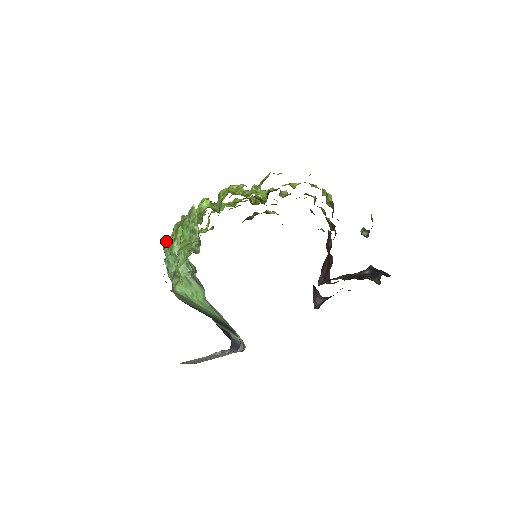
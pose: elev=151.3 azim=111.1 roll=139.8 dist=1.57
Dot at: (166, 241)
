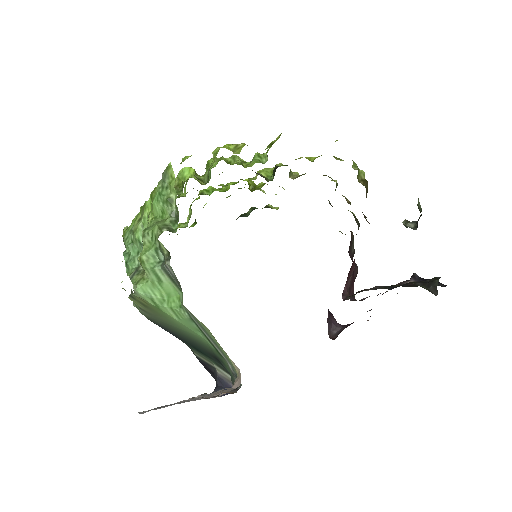
Dot at: (128, 227)
